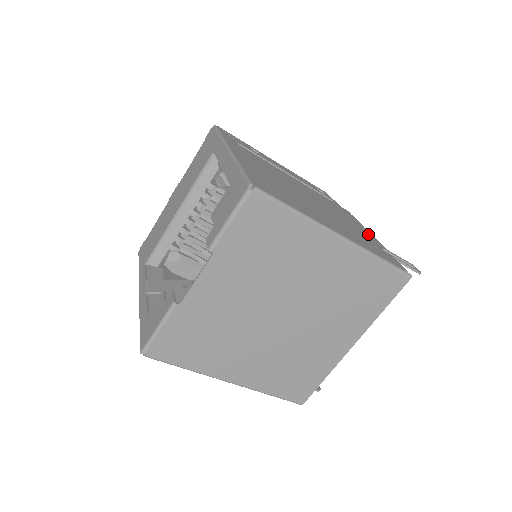
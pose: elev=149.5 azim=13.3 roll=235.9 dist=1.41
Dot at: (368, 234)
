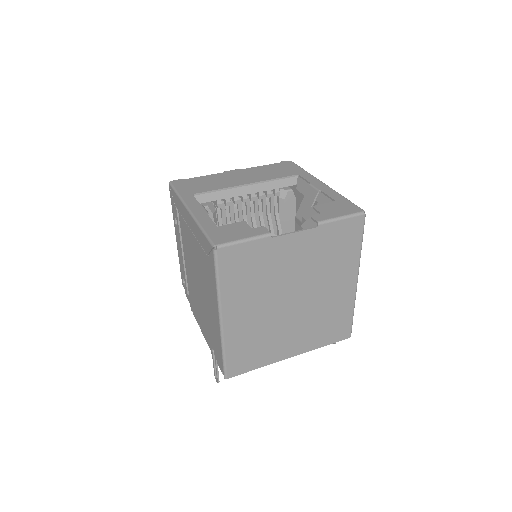
Dot at: occluded
